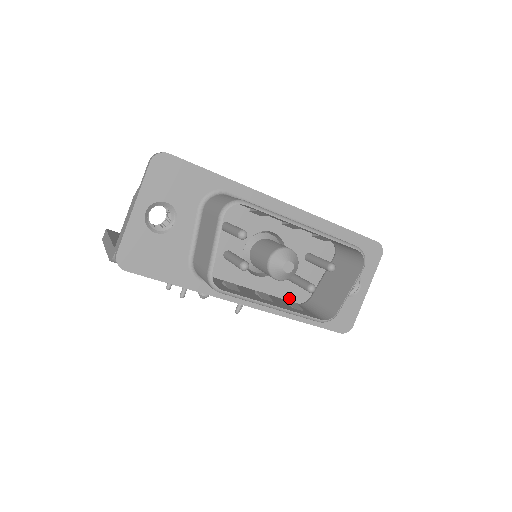
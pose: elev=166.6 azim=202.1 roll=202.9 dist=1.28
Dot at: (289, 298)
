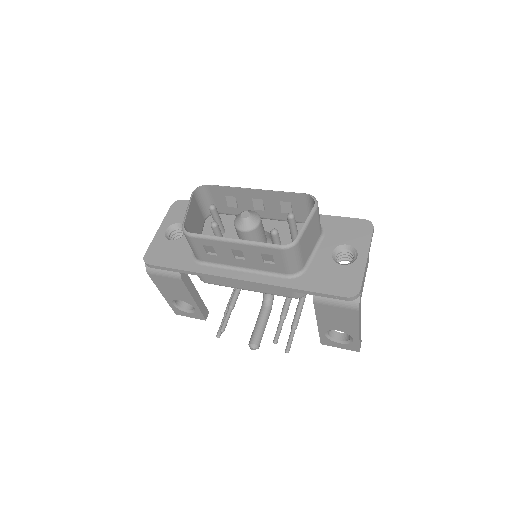
Dot at: occluded
